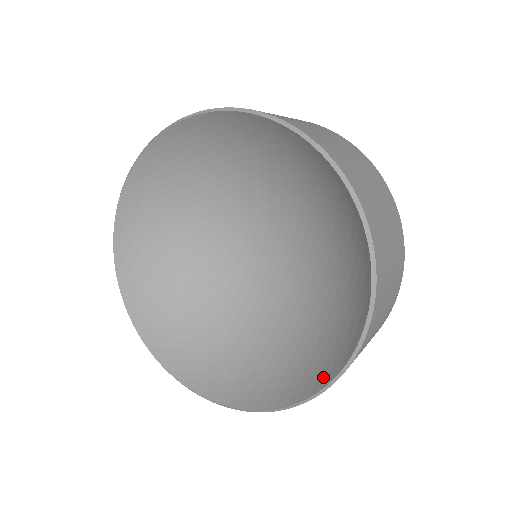
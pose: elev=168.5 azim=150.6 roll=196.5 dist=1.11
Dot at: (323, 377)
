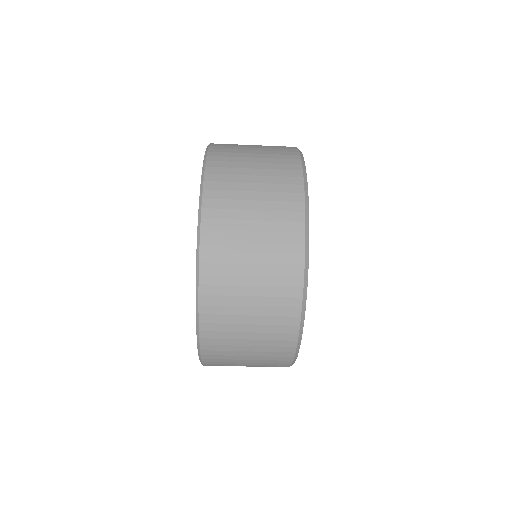
Dot at: occluded
